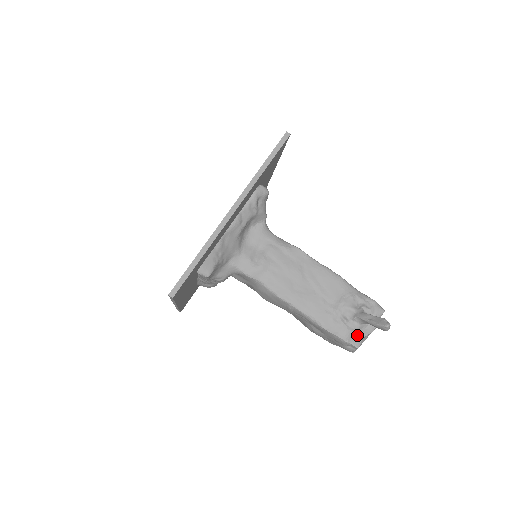
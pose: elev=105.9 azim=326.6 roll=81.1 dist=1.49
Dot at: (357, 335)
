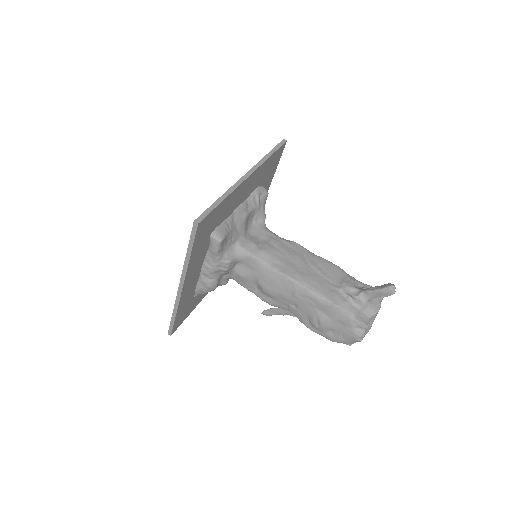
Dot at: (363, 315)
